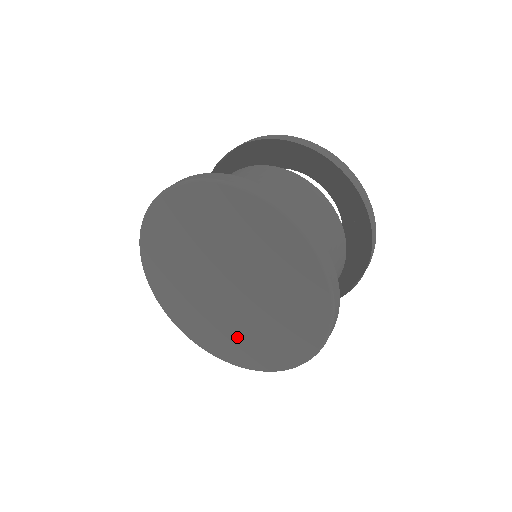
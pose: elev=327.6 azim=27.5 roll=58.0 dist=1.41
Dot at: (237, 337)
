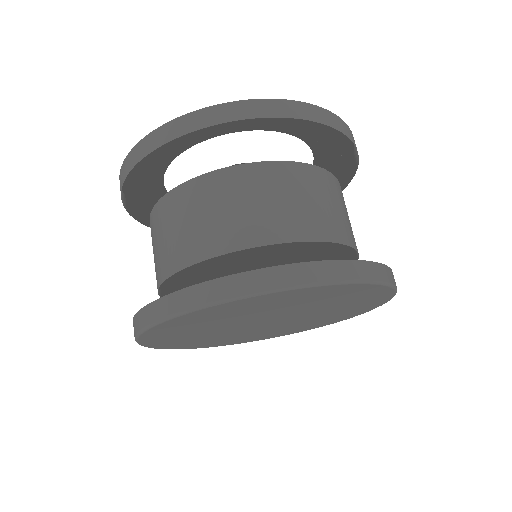
Dot at: (257, 335)
